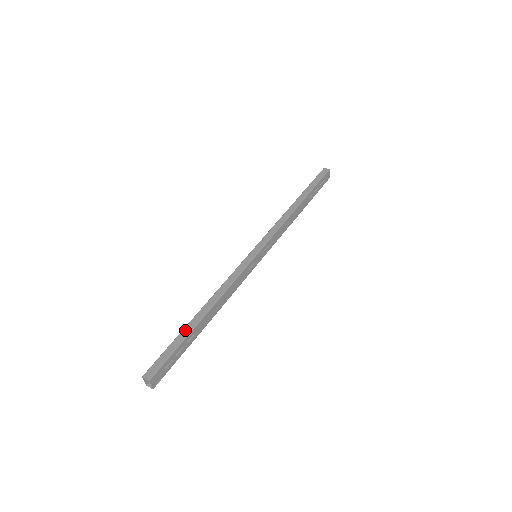
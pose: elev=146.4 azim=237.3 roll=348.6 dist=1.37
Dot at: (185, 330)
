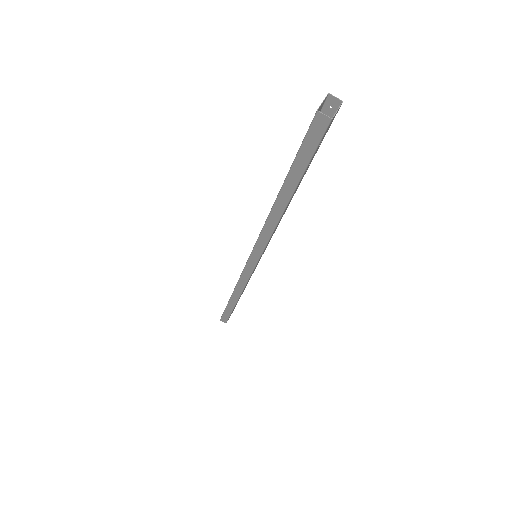
Dot at: (229, 307)
